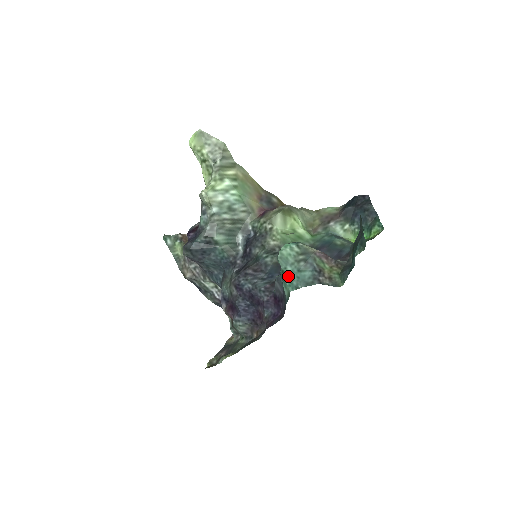
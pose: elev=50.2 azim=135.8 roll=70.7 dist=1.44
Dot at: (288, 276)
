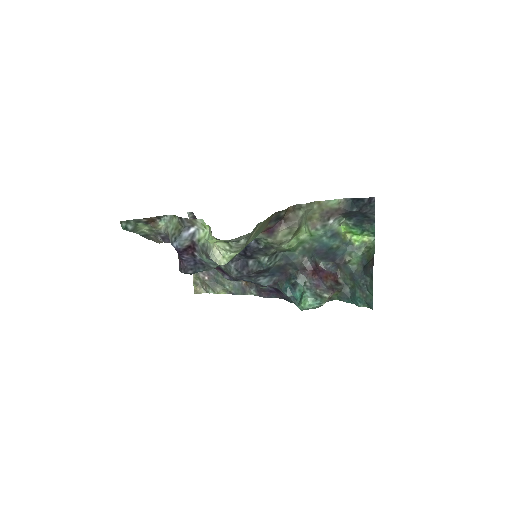
Dot at: occluded
